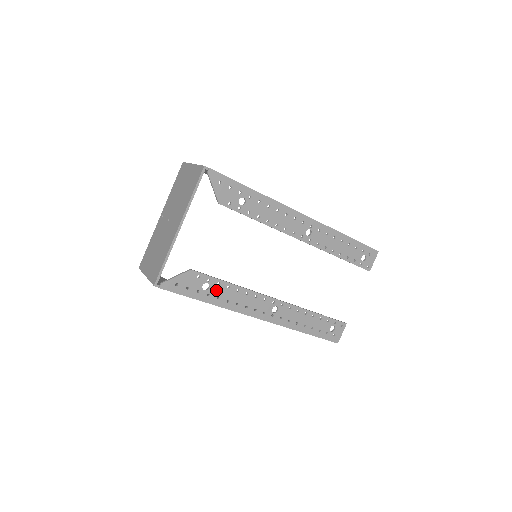
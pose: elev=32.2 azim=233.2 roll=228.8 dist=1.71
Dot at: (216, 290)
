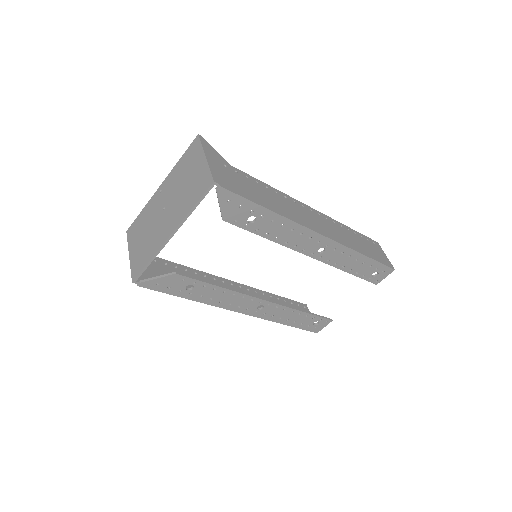
Dot at: (200, 290)
